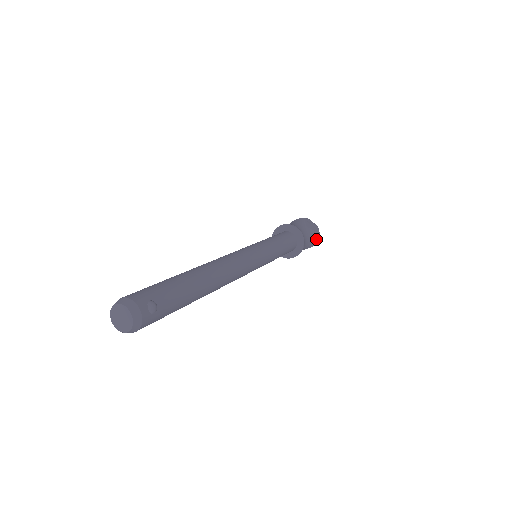
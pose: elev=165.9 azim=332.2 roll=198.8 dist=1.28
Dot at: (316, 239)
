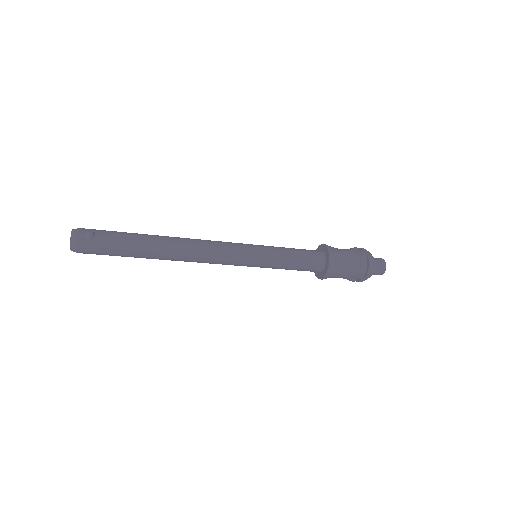
Dot at: (363, 265)
